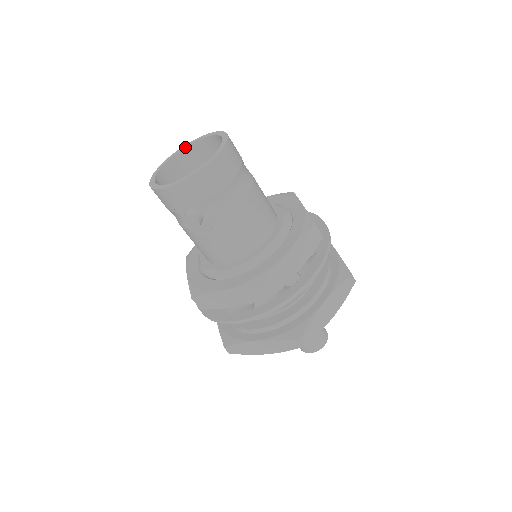
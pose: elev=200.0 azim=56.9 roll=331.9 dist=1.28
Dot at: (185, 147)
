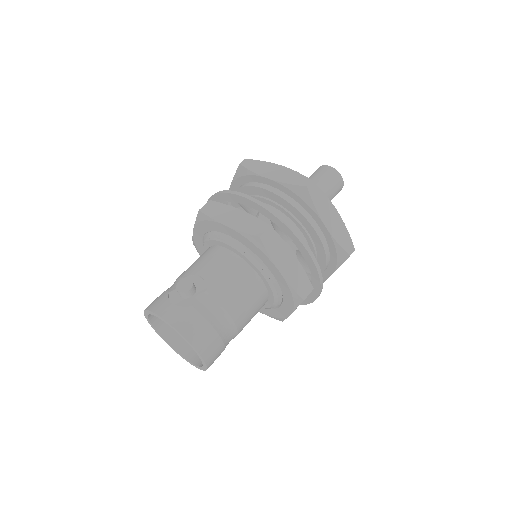
Dot at: (151, 314)
